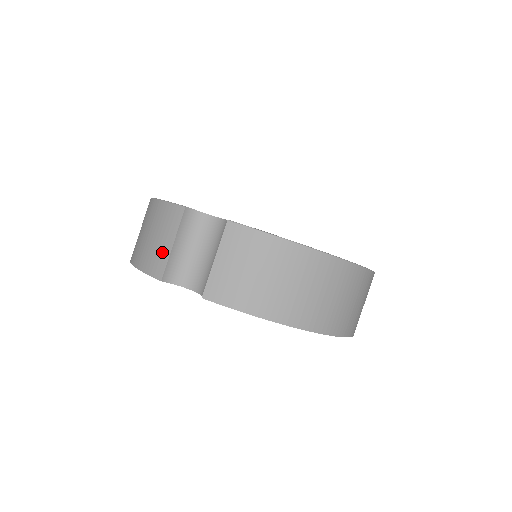
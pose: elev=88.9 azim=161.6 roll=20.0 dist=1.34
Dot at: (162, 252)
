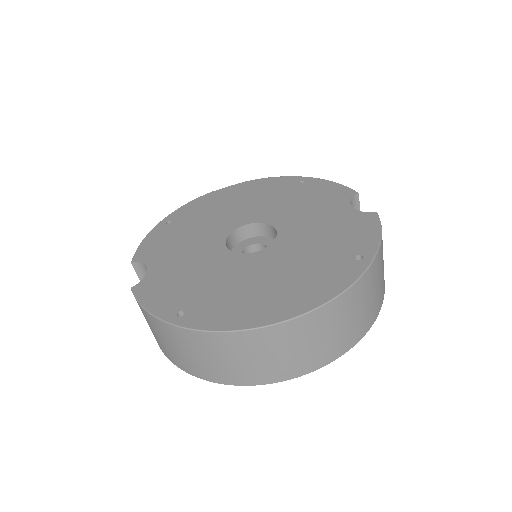
Dot at: occluded
